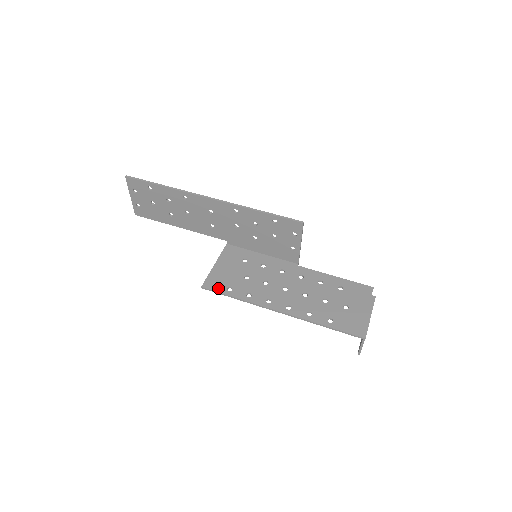
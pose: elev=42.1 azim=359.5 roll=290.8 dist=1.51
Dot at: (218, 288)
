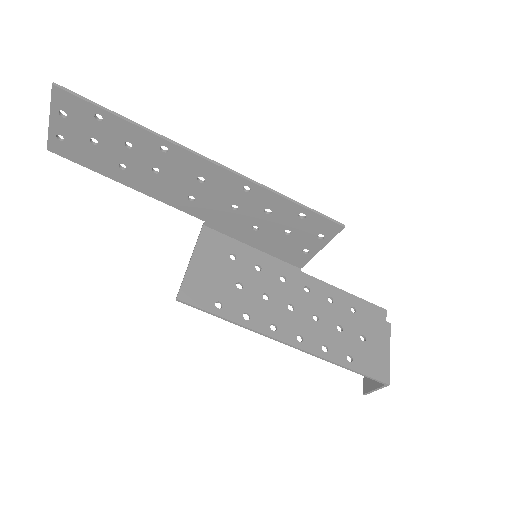
Dot at: (202, 302)
